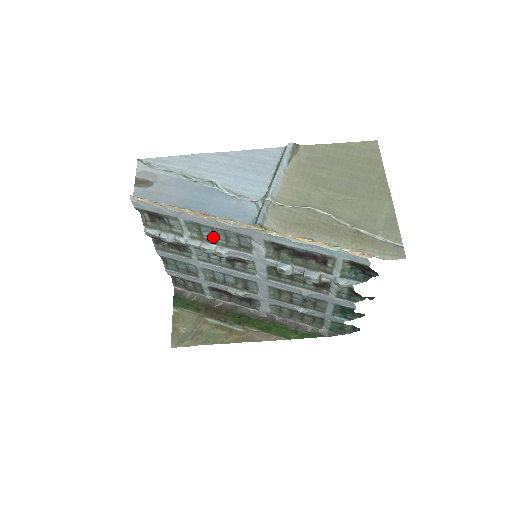
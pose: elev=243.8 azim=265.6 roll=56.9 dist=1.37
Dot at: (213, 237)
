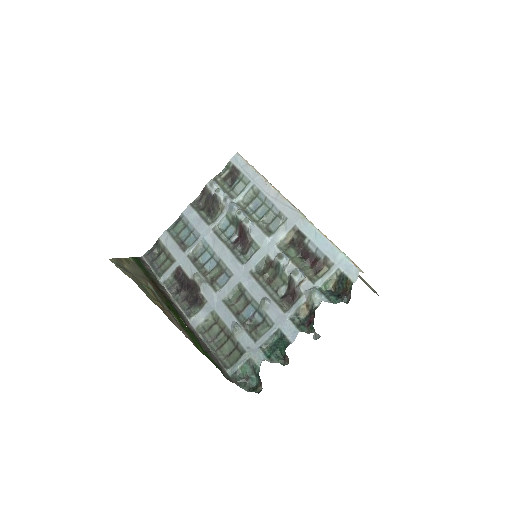
Dot at: (254, 211)
